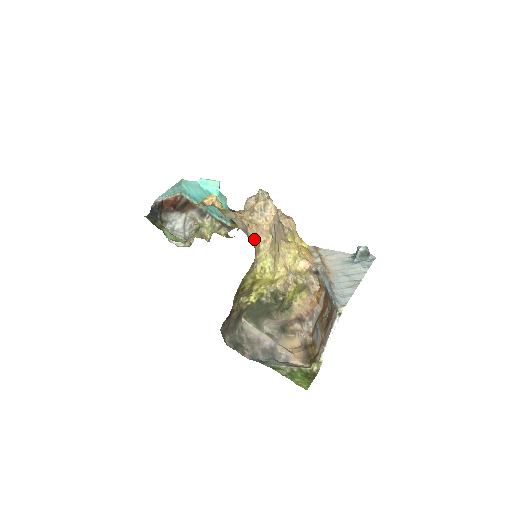
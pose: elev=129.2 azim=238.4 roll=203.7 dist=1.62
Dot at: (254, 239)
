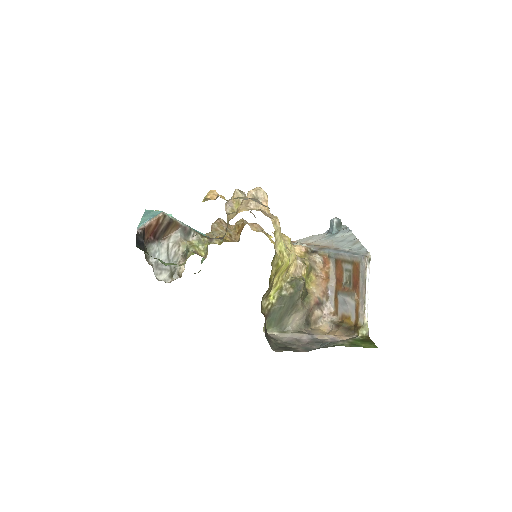
Dot at: (271, 218)
